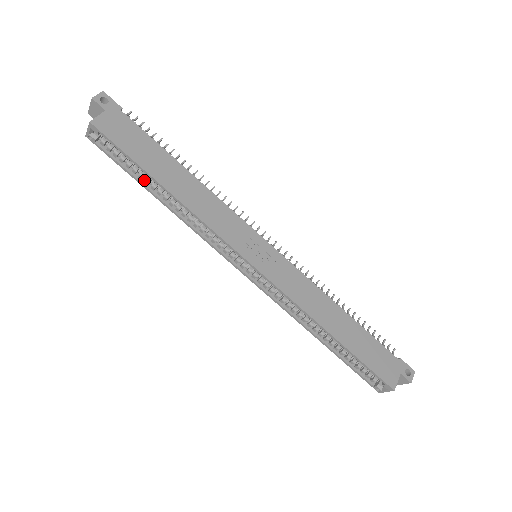
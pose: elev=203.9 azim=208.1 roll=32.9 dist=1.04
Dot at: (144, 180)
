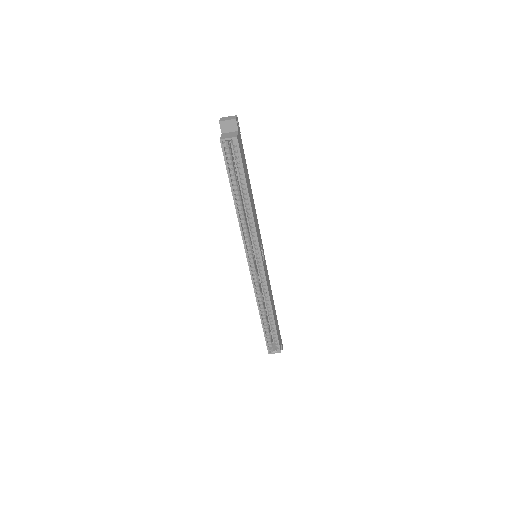
Dot at: (233, 185)
